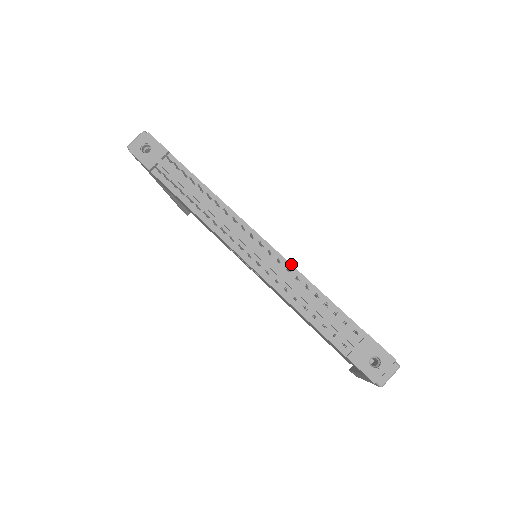
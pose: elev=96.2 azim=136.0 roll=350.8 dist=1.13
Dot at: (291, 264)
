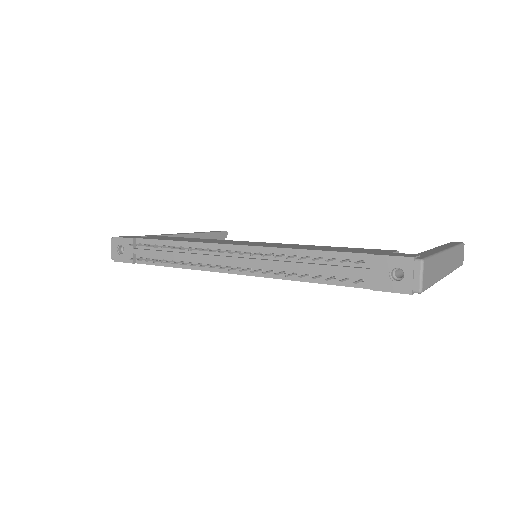
Dot at: (270, 247)
